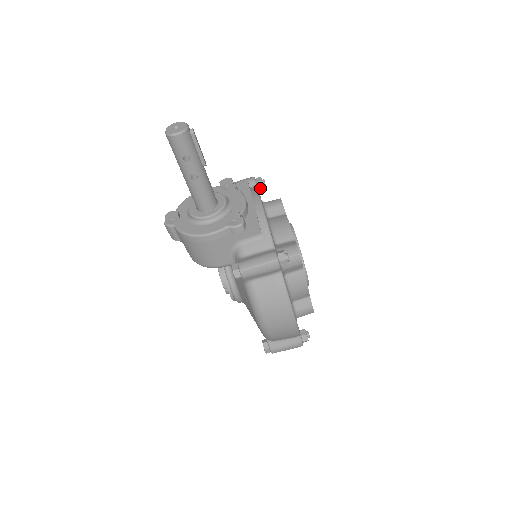
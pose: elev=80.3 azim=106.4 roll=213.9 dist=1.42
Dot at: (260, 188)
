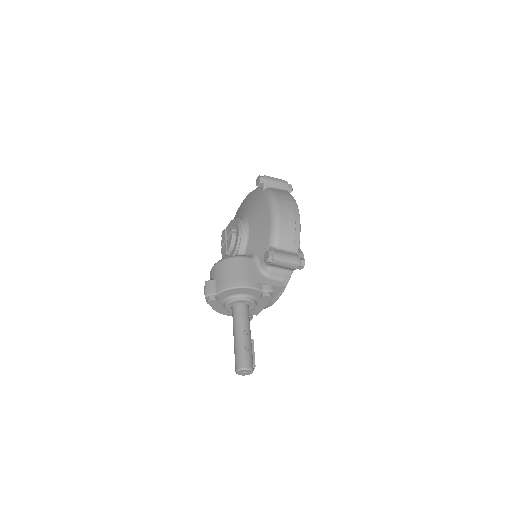
Dot at: occluded
